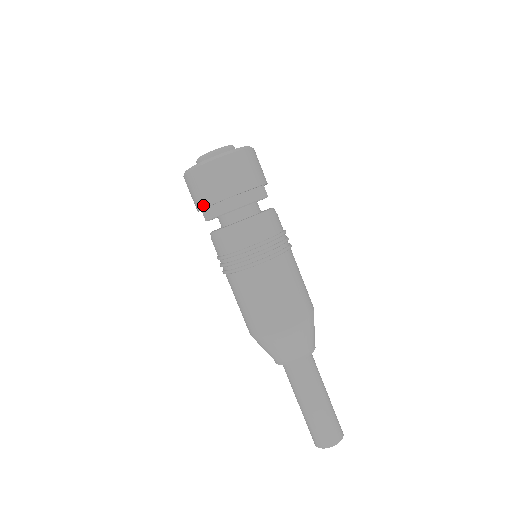
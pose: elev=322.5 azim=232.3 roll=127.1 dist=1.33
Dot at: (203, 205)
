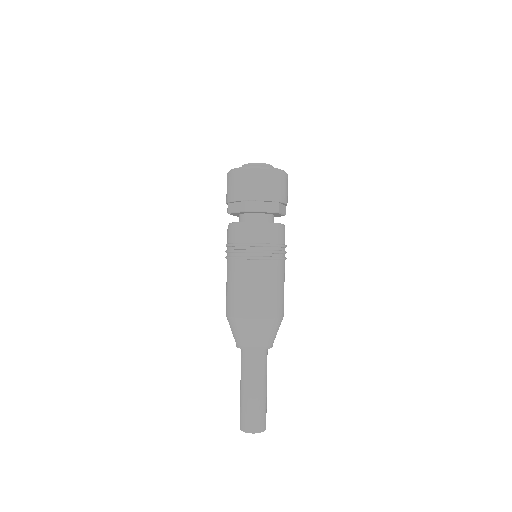
Dot at: (228, 200)
